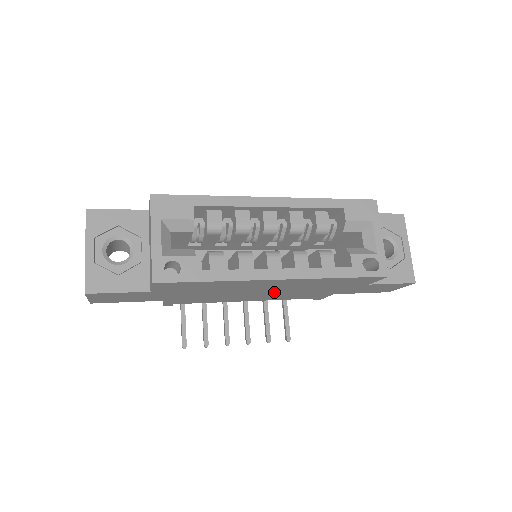
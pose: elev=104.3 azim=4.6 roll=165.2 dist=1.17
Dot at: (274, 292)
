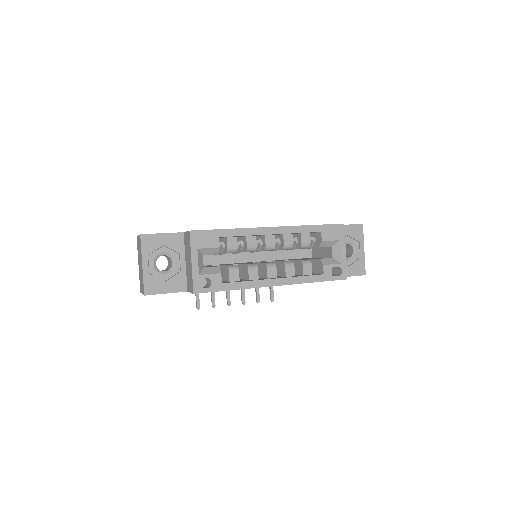
Dot at: occluded
